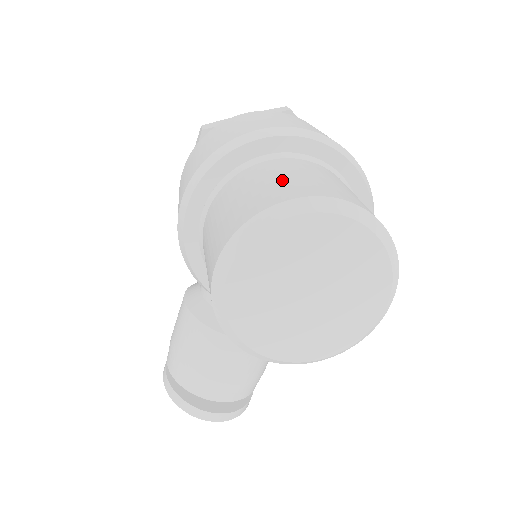
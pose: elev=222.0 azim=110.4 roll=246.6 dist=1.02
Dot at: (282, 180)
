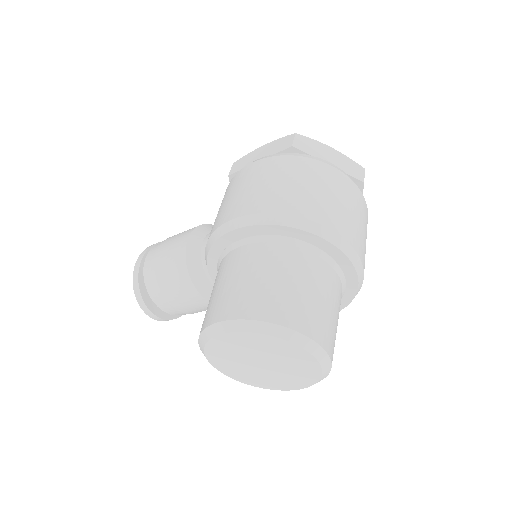
Dot at: (302, 296)
